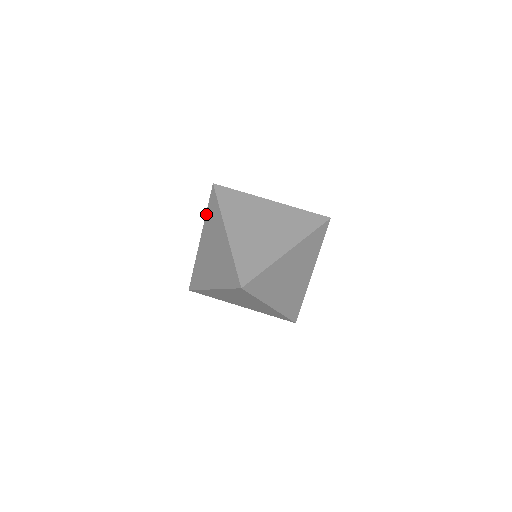
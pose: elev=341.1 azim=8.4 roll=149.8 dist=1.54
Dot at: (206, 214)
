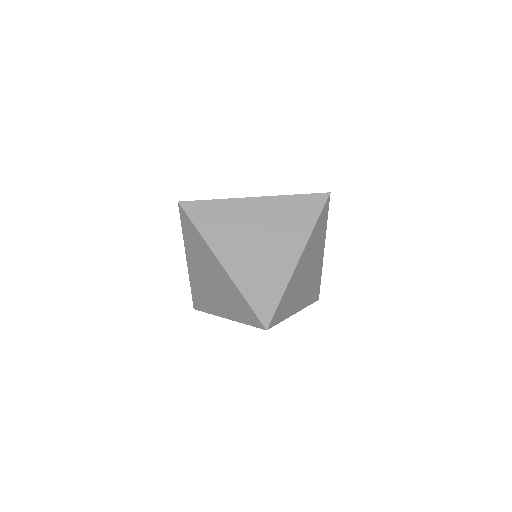
Dot at: (183, 235)
